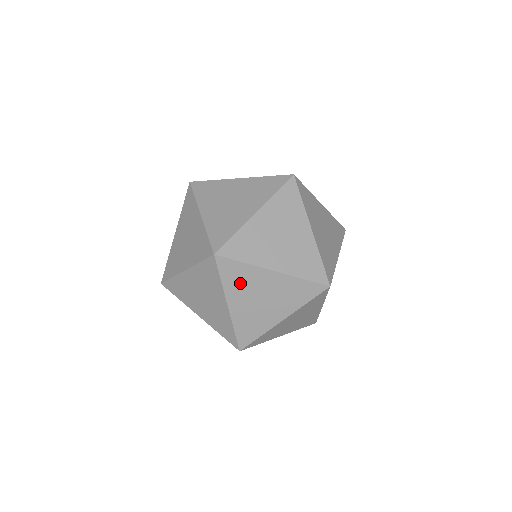
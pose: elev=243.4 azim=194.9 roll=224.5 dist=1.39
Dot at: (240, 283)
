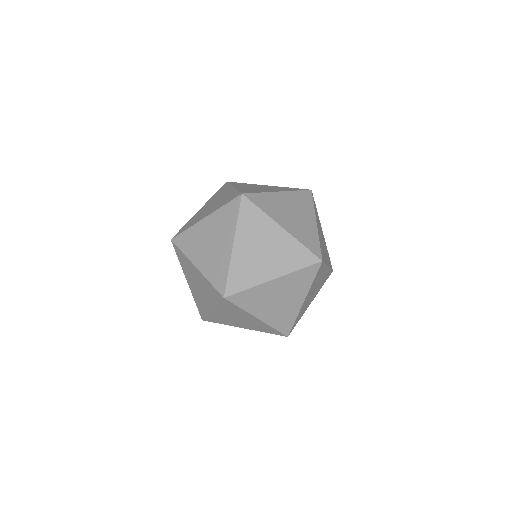
Dot at: (193, 244)
